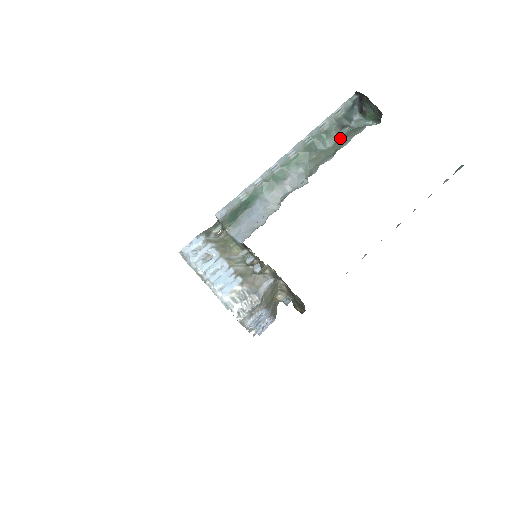
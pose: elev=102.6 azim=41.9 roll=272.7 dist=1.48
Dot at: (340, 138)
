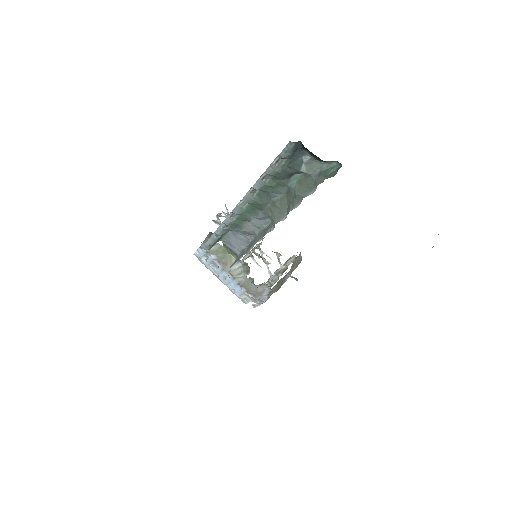
Dot at: (291, 189)
